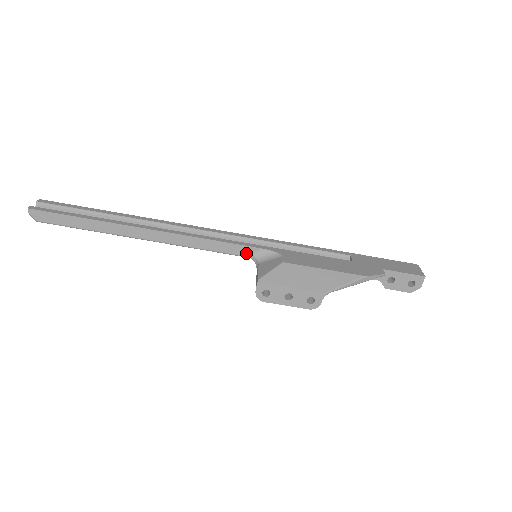
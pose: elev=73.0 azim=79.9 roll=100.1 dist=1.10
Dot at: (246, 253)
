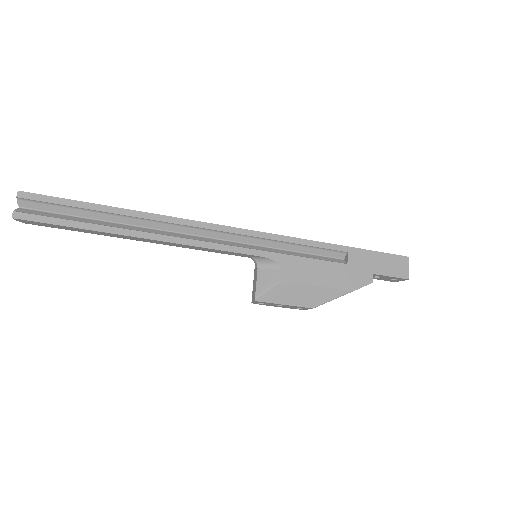
Dot at: (247, 256)
